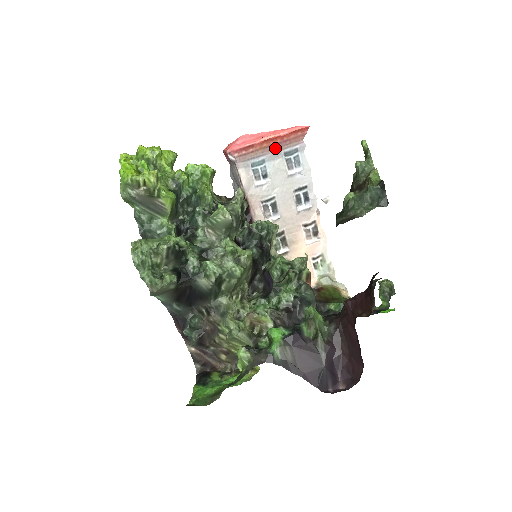
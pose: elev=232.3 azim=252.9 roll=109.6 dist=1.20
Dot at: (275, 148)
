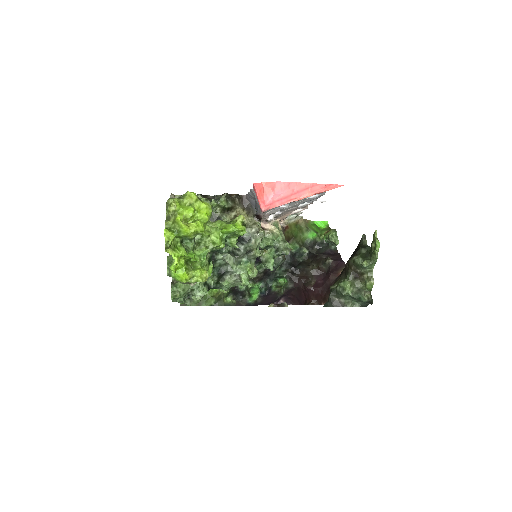
Dot at: occluded
